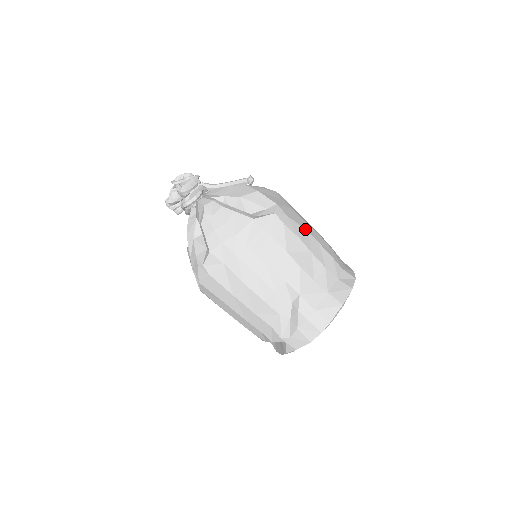
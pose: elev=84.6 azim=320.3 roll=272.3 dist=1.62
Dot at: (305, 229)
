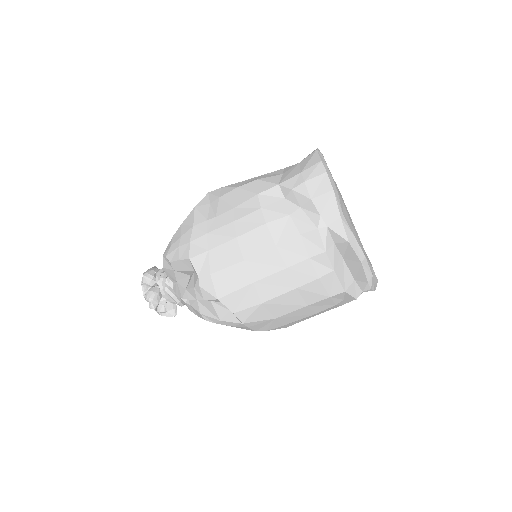
Dot at: occluded
